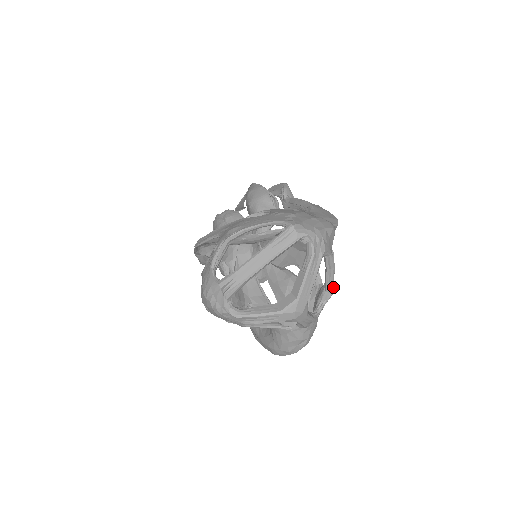
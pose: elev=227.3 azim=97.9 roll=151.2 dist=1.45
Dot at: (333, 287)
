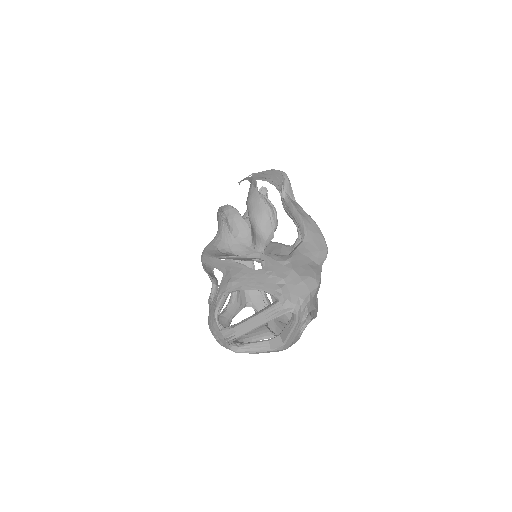
Dot at: occluded
